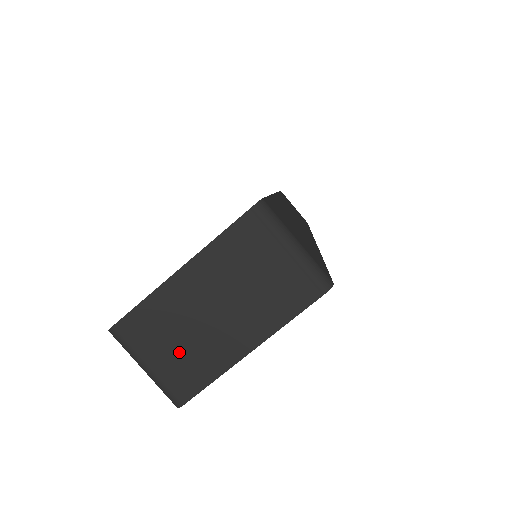
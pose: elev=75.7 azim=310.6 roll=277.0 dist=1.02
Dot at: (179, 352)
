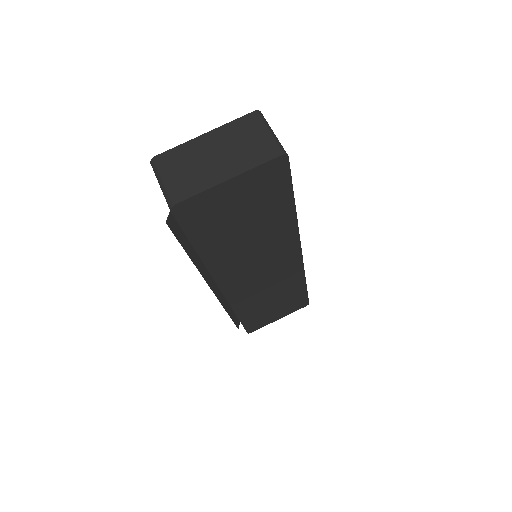
Dot at: (186, 174)
